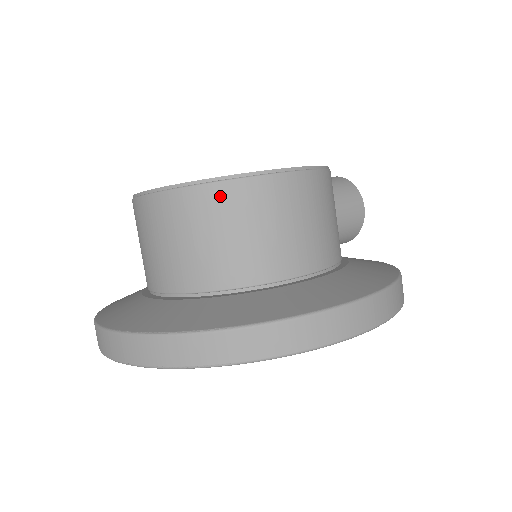
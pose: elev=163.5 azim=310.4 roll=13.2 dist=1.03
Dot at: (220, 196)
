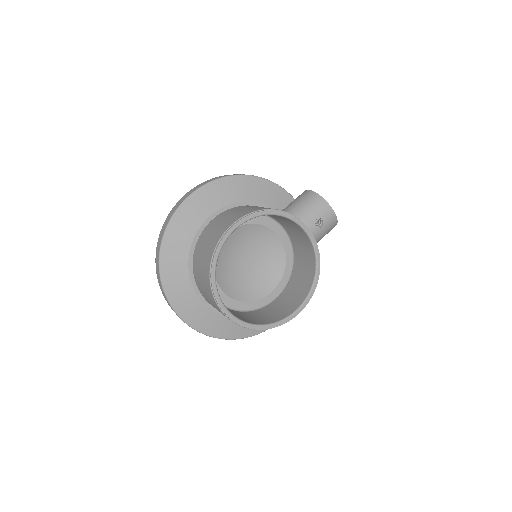
Dot at: occluded
